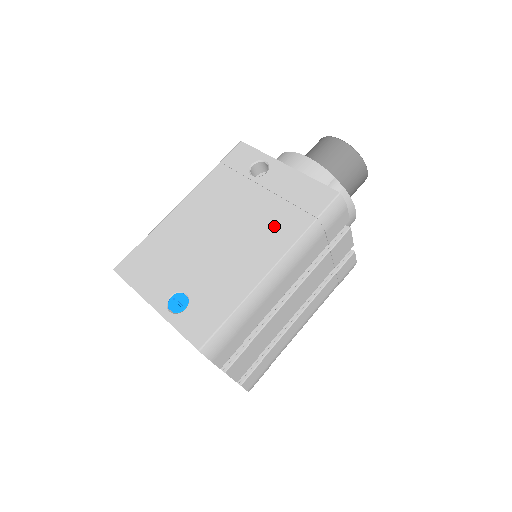
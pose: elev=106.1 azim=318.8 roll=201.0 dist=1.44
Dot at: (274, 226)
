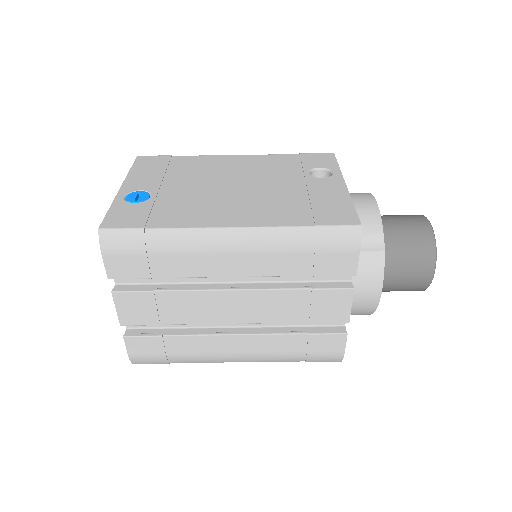
Dot at: (274, 207)
